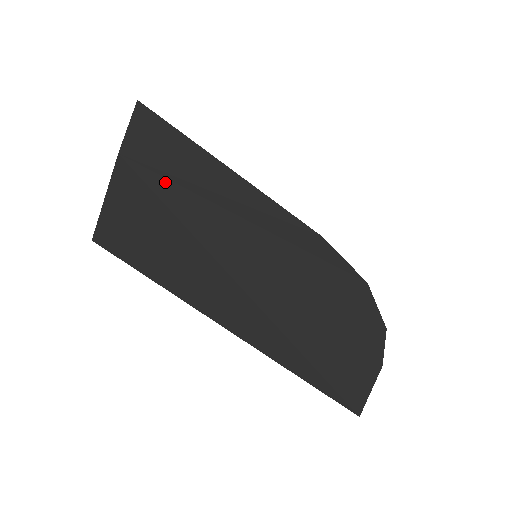
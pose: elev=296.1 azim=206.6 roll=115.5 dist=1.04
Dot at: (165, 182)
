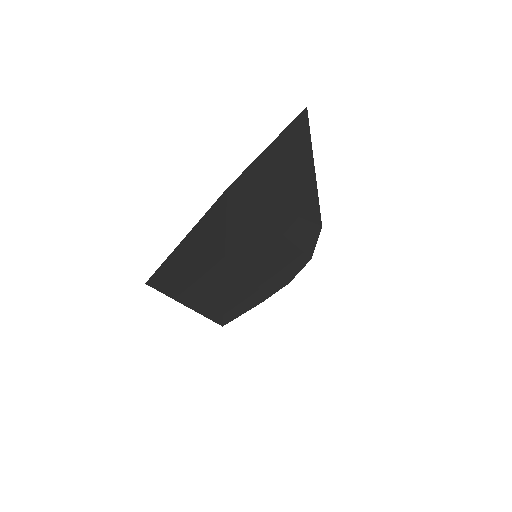
Dot at: (244, 210)
